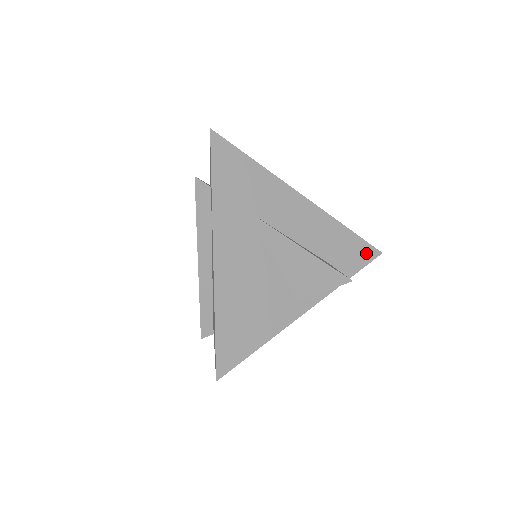
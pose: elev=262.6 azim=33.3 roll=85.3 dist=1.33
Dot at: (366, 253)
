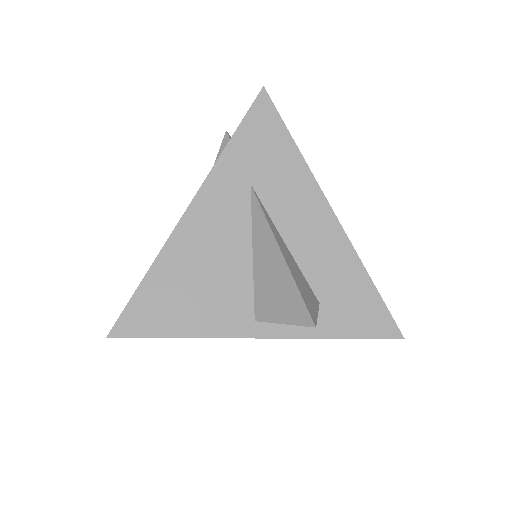
Dot at: (380, 324)
